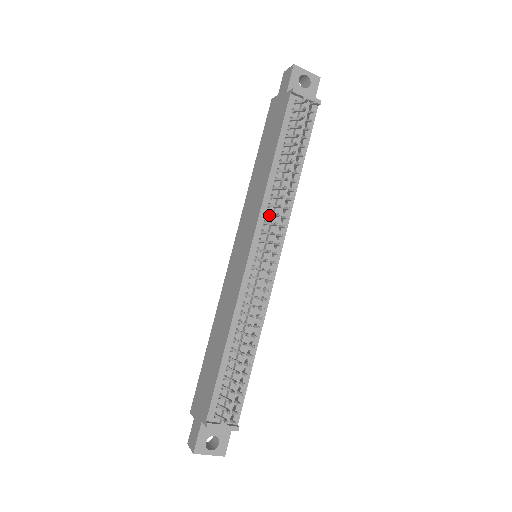
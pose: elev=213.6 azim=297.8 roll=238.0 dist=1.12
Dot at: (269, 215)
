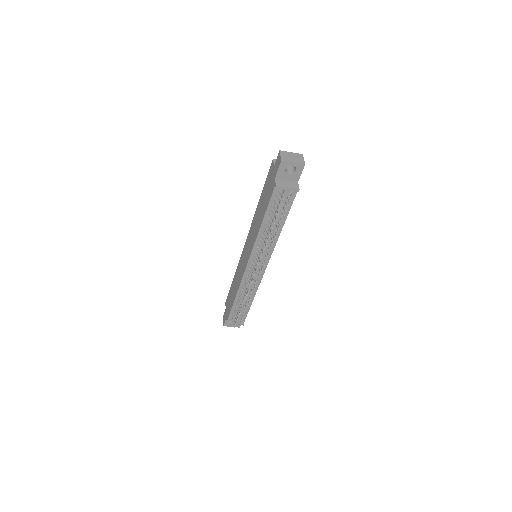
Dot at: (258, 251)
